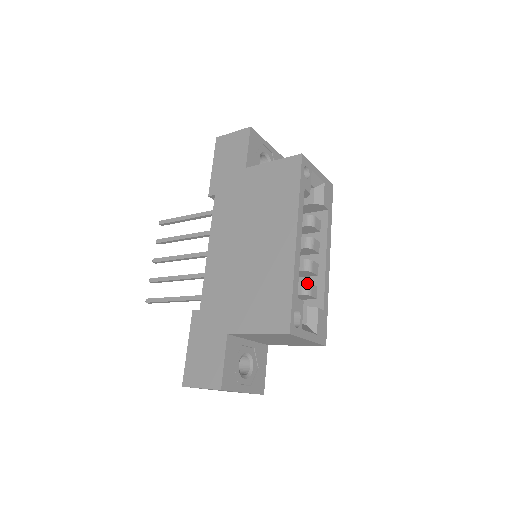
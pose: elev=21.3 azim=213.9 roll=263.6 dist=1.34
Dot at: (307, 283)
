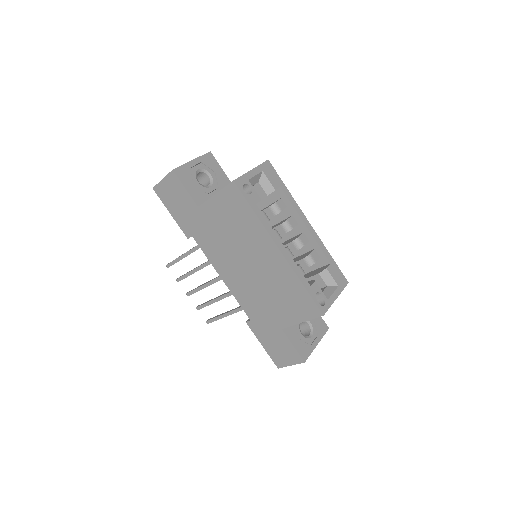
Dot at: (307, 257)
